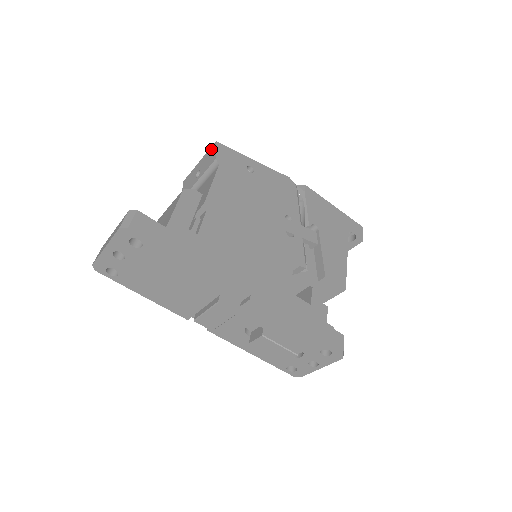
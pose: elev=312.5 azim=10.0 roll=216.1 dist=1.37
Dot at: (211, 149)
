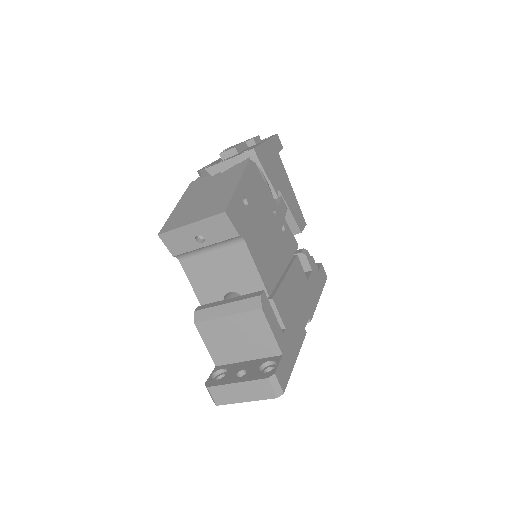
Dot at: (218, 219)
